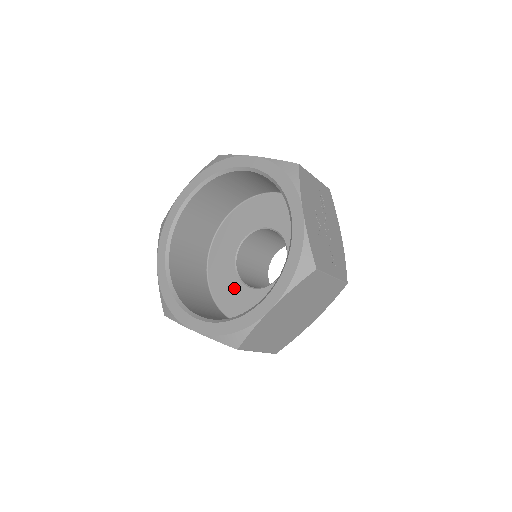
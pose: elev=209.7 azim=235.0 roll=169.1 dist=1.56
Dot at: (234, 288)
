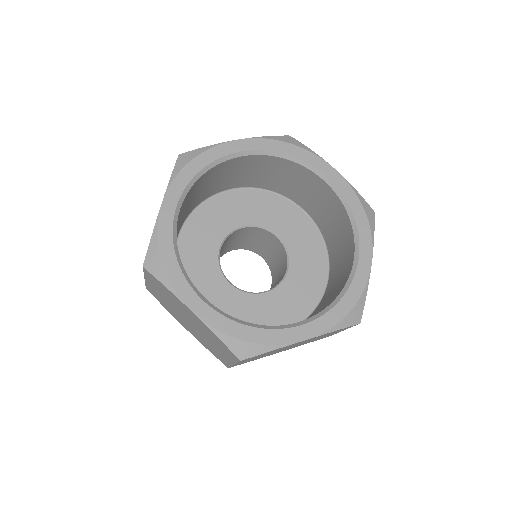
Dot at: (209, 272)
